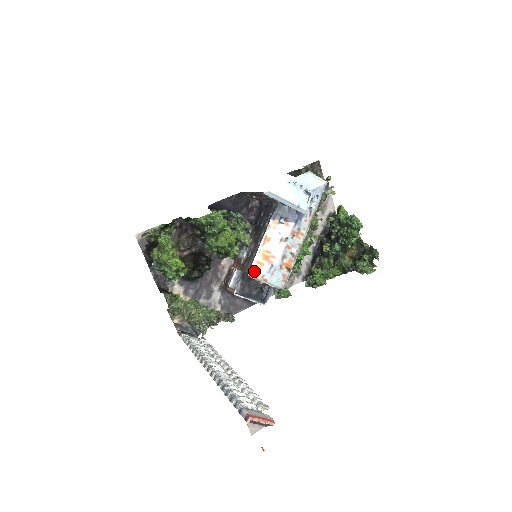
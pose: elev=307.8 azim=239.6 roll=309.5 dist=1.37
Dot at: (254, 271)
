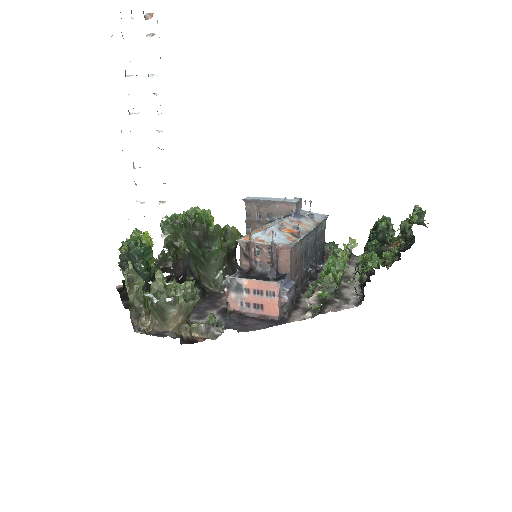
Dot at: (244, 238)
